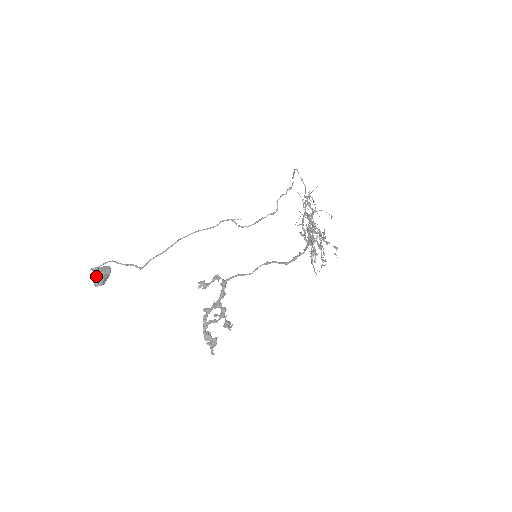
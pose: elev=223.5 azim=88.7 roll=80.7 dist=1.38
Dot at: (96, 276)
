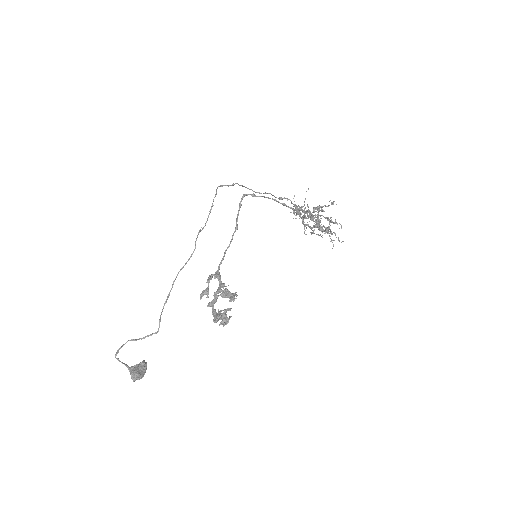
Dot at: (131, 371)
